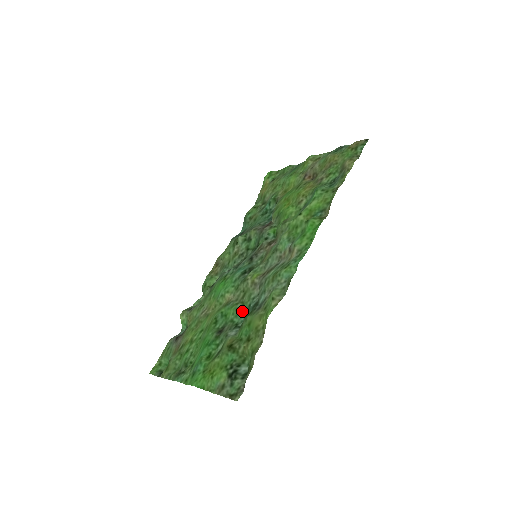
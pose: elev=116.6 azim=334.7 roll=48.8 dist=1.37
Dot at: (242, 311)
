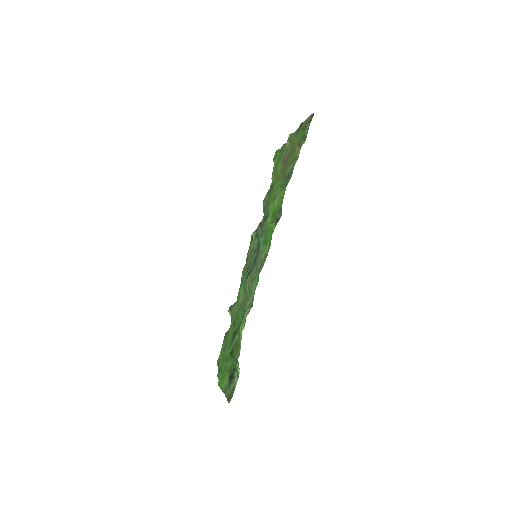
Dot at: occluded
